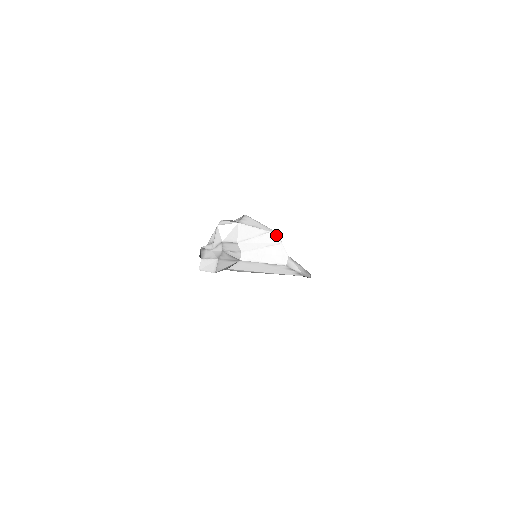
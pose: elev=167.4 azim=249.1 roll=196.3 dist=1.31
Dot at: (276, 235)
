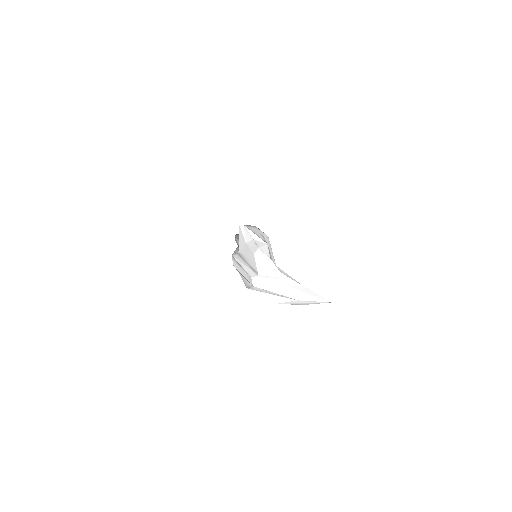
Dot at: occluded
